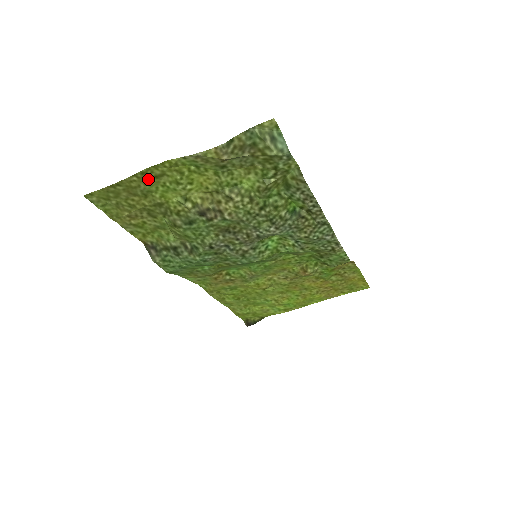
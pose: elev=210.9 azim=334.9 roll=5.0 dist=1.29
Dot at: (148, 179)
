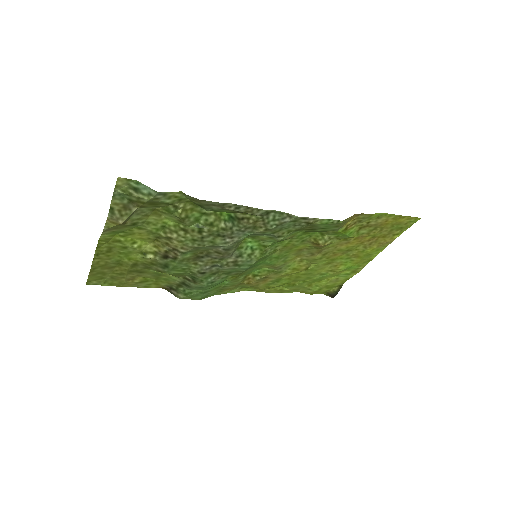
Dot at: (106, 256)
